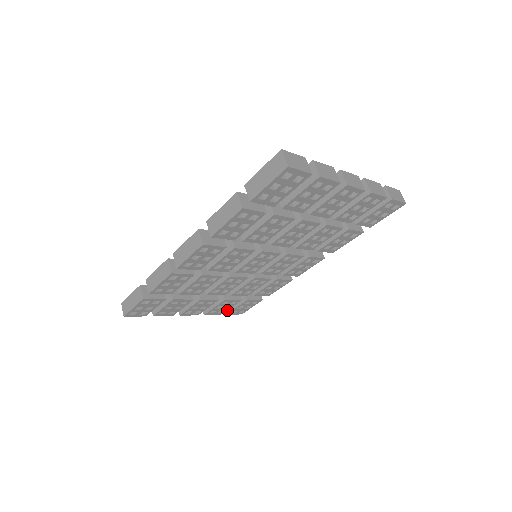
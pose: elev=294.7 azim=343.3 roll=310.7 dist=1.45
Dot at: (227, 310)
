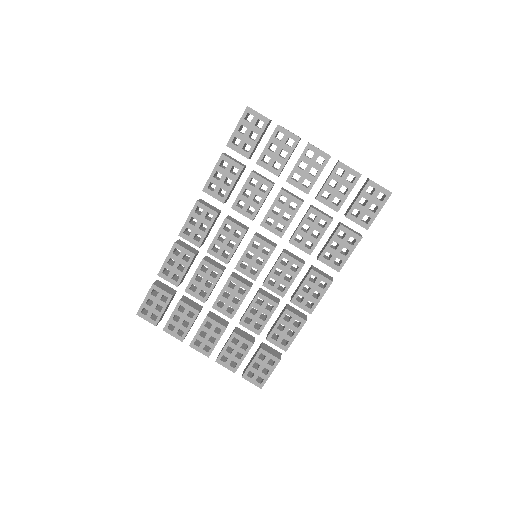
Dot at: (244, 372)
